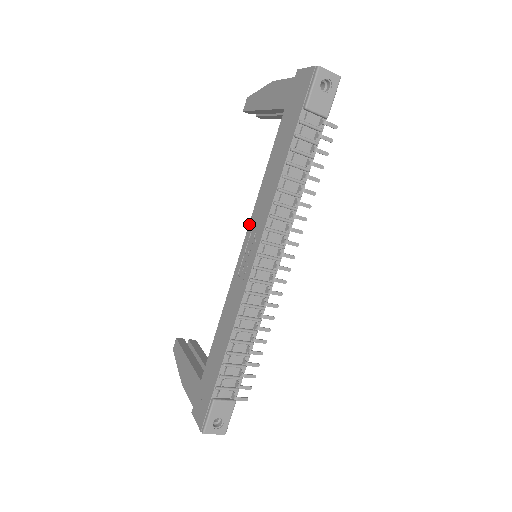
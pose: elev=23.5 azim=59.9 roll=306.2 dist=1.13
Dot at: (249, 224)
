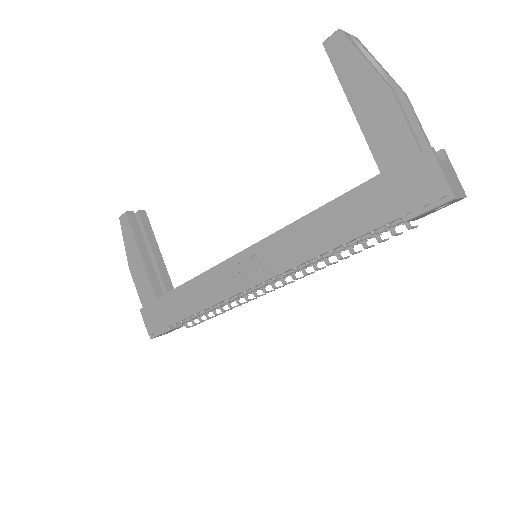
Dot at: (265, 239)
